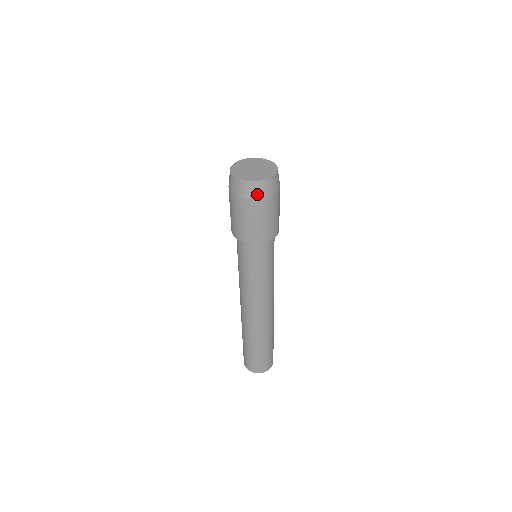
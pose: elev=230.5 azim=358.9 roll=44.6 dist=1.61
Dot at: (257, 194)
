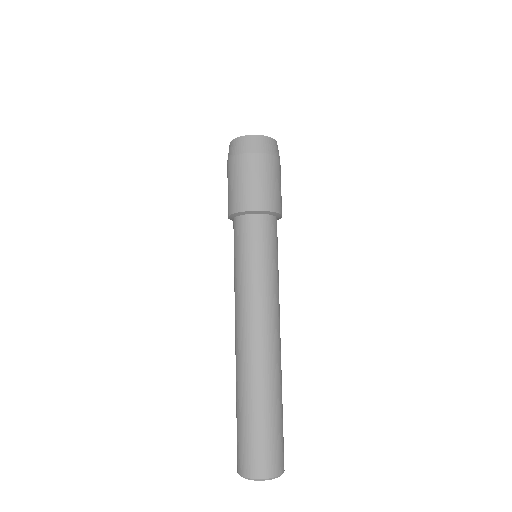
Dot at: (275, 152)
